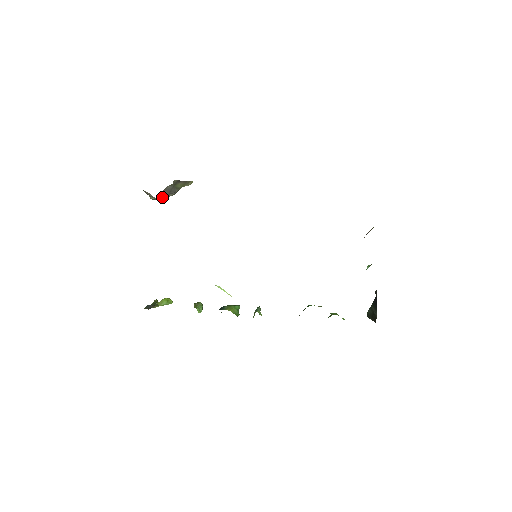
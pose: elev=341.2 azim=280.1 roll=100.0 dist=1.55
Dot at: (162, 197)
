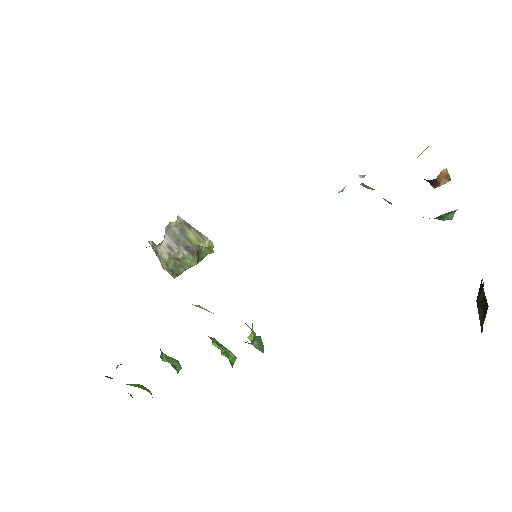
Dot at: (168, 247)
